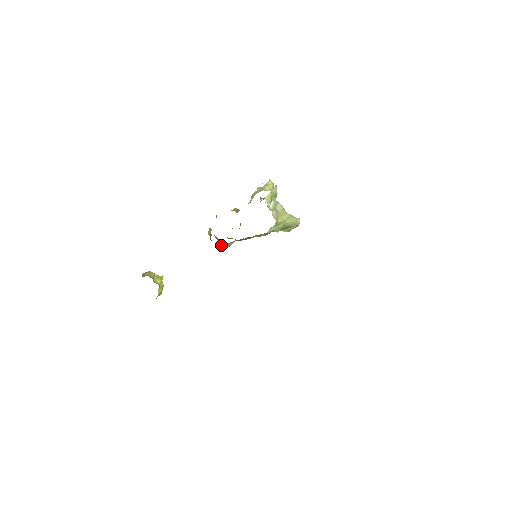
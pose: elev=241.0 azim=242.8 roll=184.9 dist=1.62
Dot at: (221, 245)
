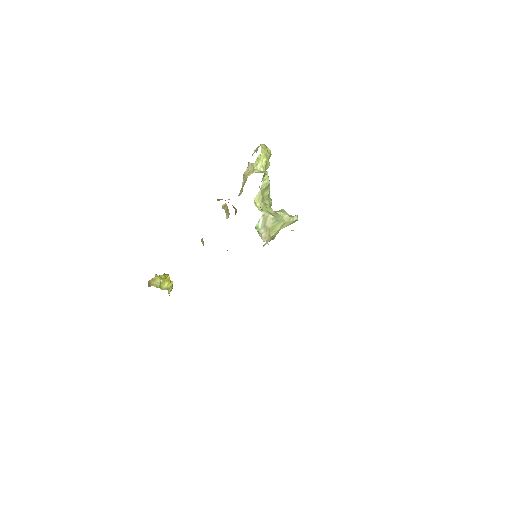
Dot at: occluded
